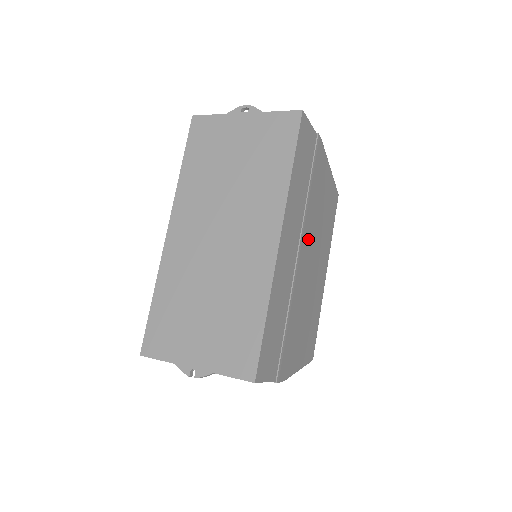
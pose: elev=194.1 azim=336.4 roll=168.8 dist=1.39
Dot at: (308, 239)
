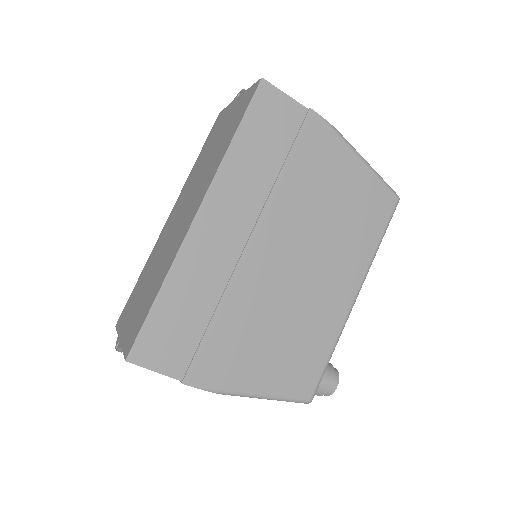
Dot at: (282, 233)
